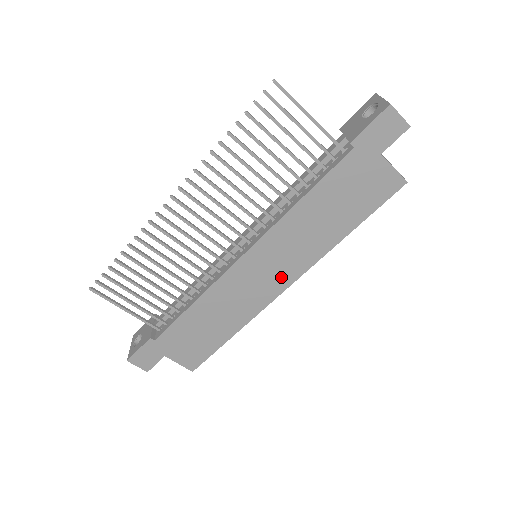
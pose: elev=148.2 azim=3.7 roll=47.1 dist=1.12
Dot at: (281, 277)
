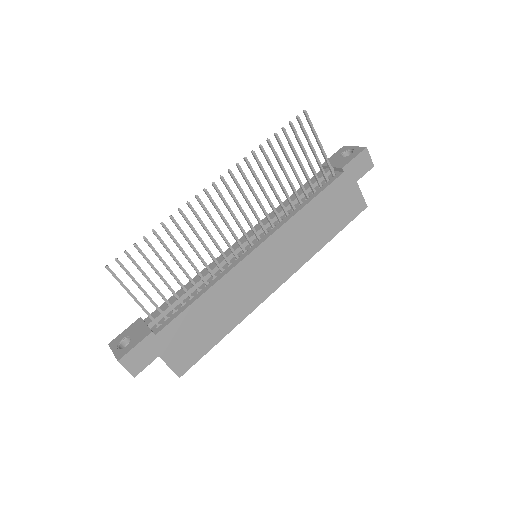
Dot at: (278, 274)
